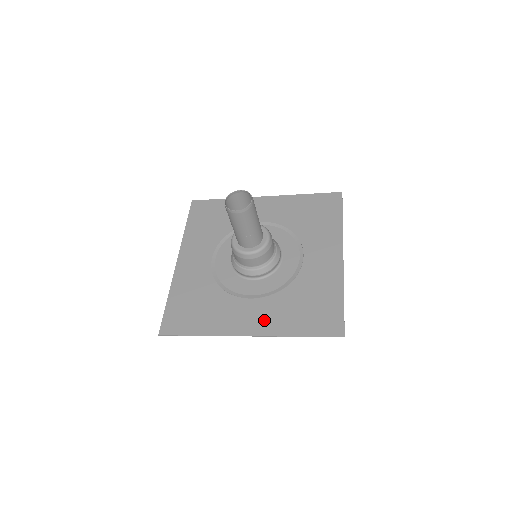
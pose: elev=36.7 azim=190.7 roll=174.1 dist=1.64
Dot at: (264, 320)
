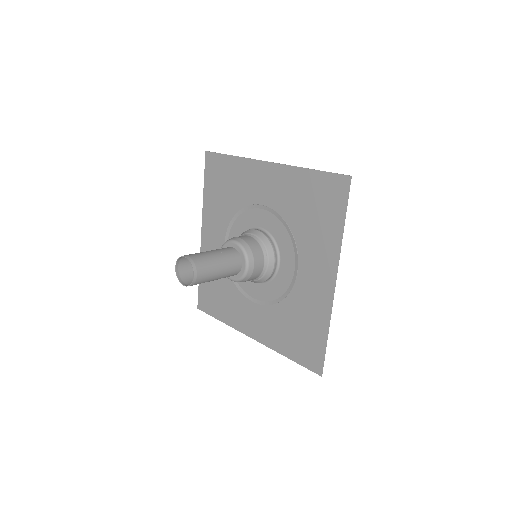
Dot at: (263, 329)
